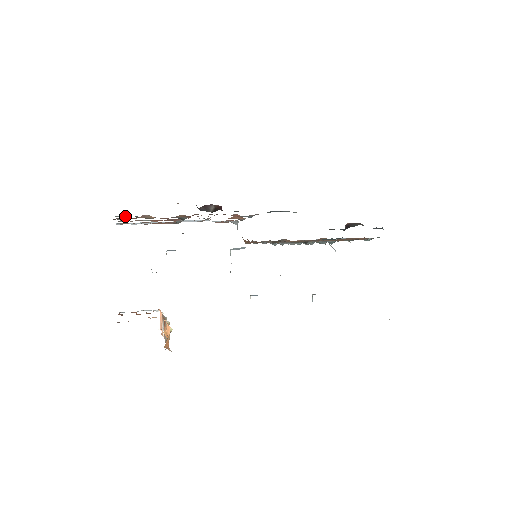
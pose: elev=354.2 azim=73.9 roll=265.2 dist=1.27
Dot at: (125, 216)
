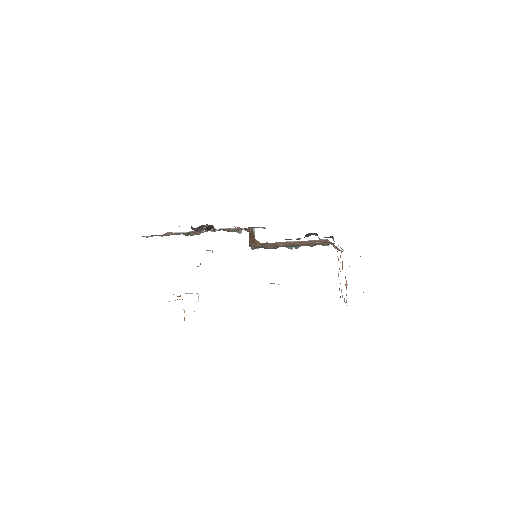
Dot at: (147, 236)
